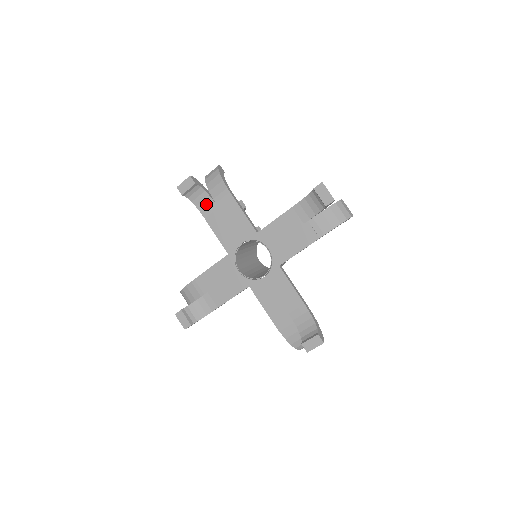
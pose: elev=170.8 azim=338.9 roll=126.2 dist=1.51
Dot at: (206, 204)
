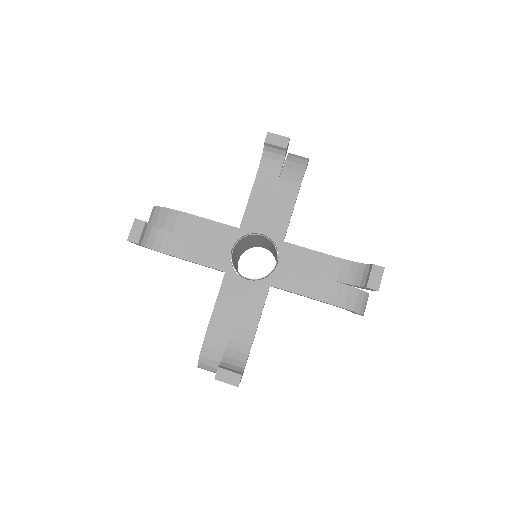
Dot at: (270, 172)
